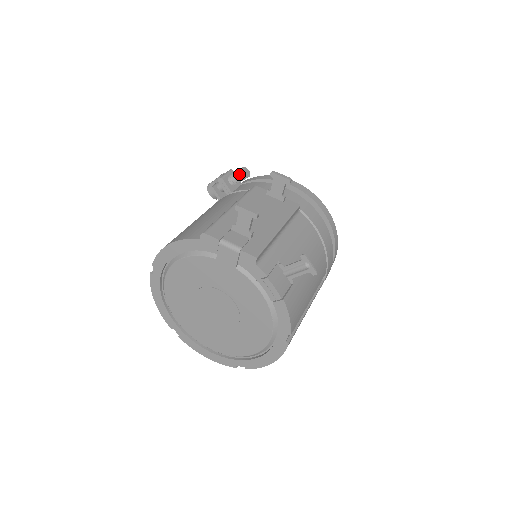
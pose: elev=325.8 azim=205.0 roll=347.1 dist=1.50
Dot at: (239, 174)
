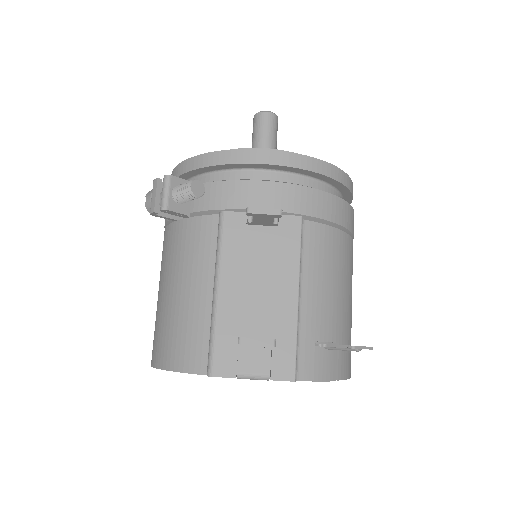
Dot at: (188, 197)
